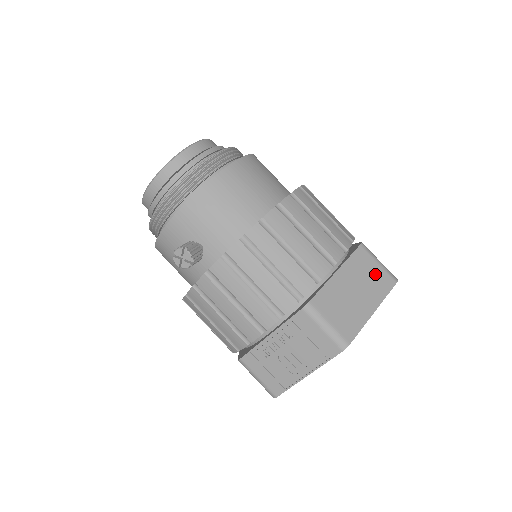
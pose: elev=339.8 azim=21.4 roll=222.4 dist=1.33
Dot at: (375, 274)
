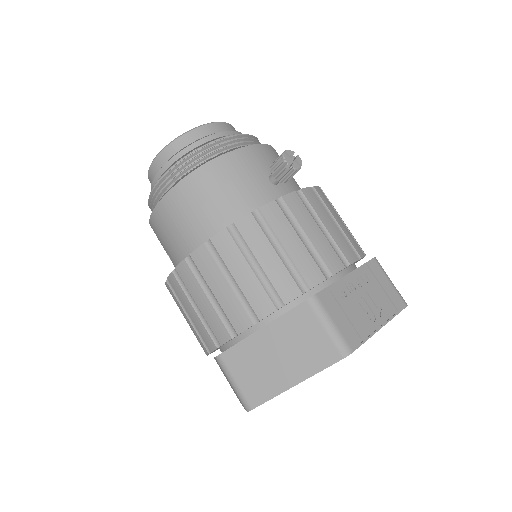
Dot at: occluded
